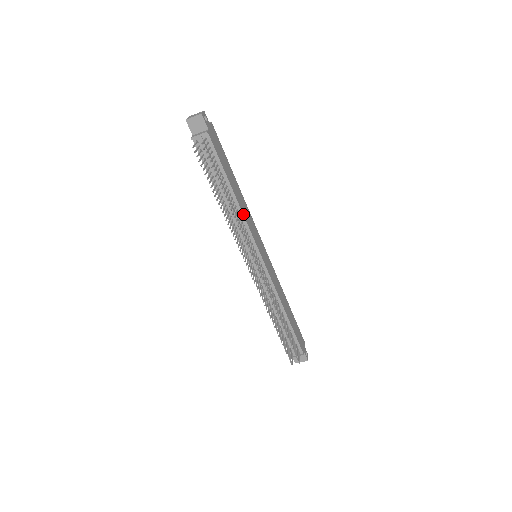
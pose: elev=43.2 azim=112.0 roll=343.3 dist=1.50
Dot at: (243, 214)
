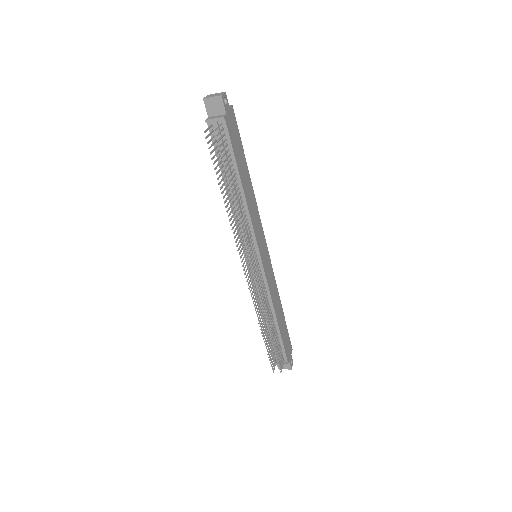
Dot at: (249, 211)
